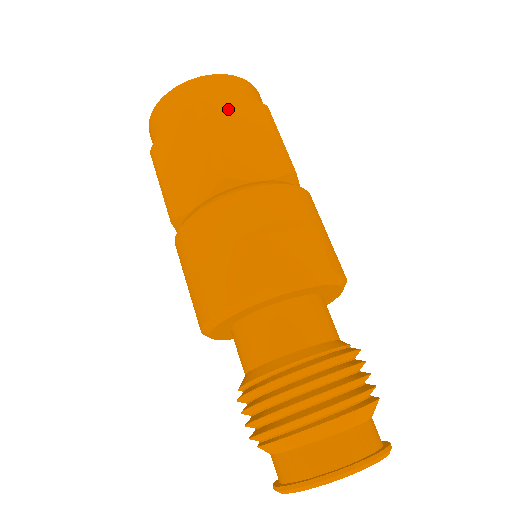
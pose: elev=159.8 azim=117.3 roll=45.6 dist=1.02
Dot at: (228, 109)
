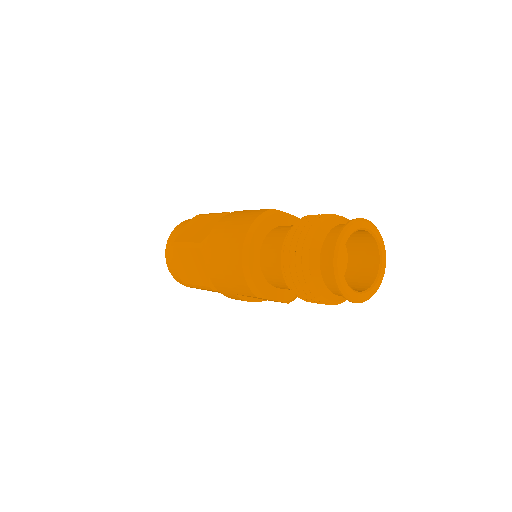
Dot at: occluded
